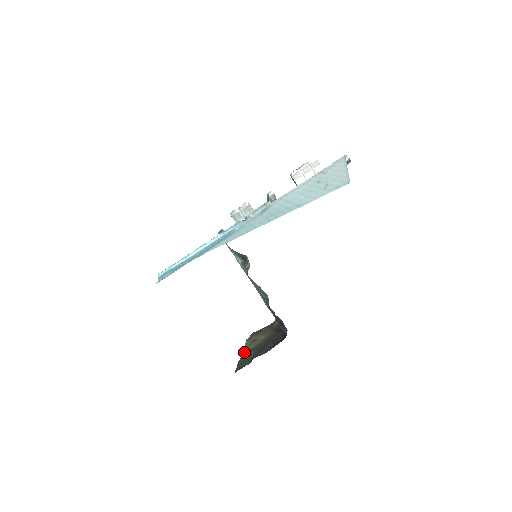
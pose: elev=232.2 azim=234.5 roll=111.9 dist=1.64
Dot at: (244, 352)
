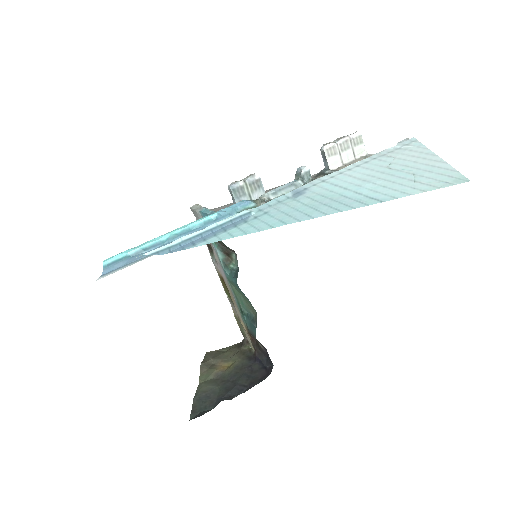
Dot at: (199, 384)
